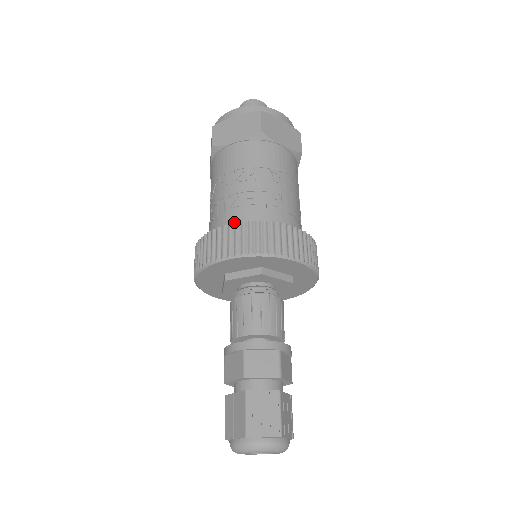
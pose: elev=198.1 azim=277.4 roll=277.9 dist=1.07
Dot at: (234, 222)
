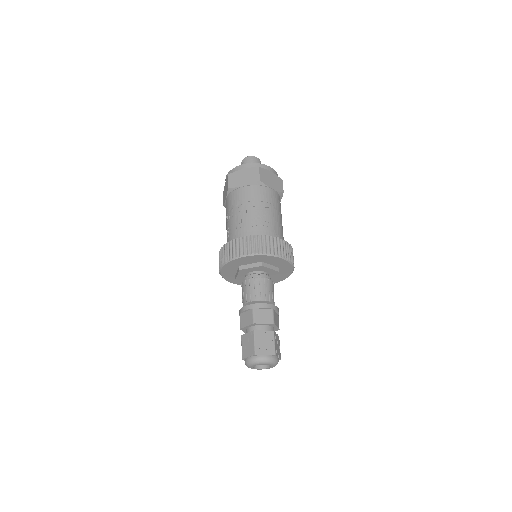
Dot at: occluded
